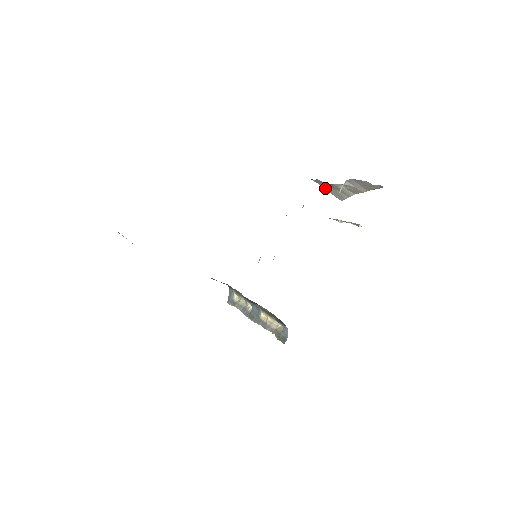
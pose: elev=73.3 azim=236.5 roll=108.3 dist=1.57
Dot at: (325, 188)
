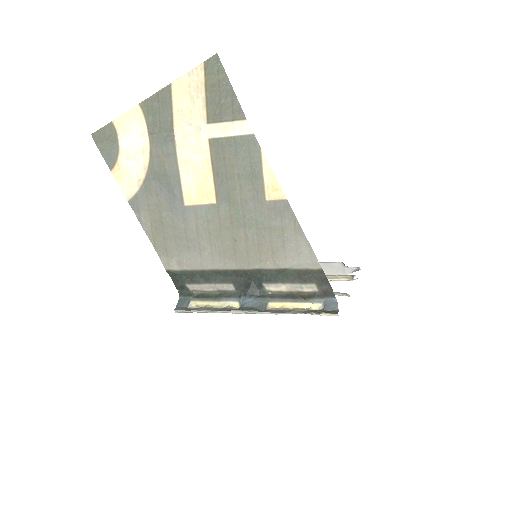
Dot at: occluded
